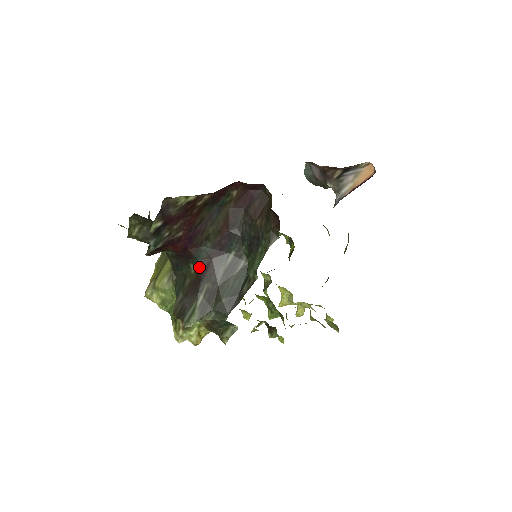
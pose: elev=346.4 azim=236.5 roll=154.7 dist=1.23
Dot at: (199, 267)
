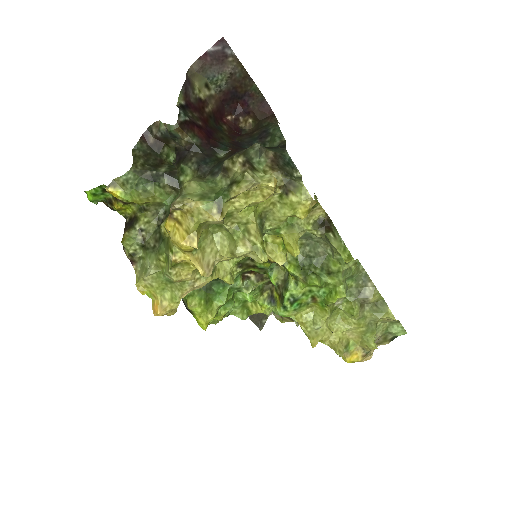
Dot at: (228, 149)
